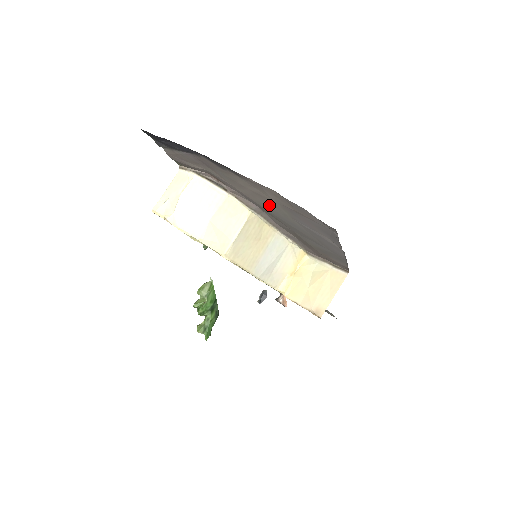
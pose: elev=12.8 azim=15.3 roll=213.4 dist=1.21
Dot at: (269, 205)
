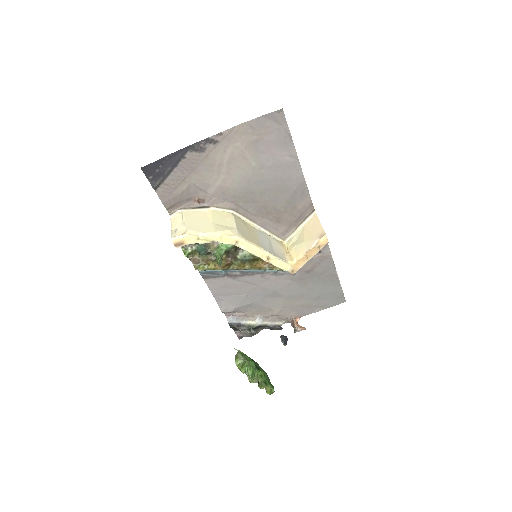
Dot at: (241, 171)
